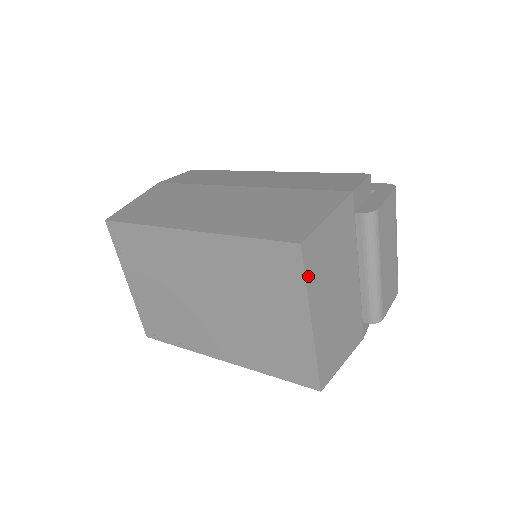
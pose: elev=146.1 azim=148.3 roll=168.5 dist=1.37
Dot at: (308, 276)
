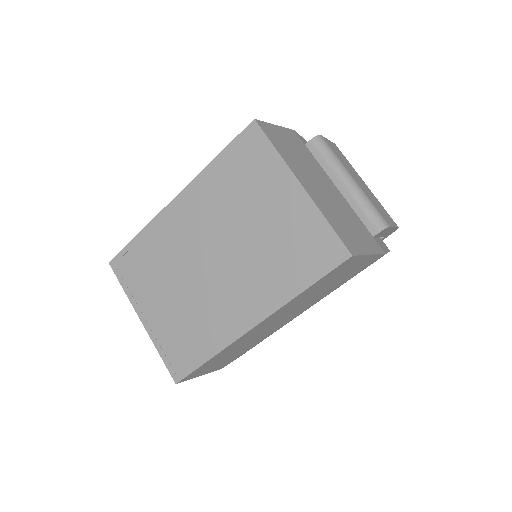
Dot at: (275, 146)
